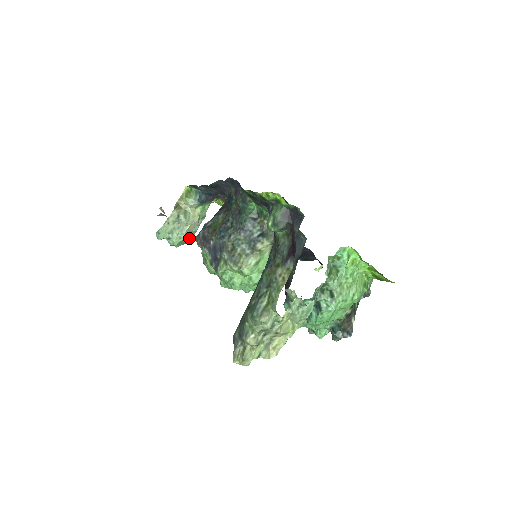
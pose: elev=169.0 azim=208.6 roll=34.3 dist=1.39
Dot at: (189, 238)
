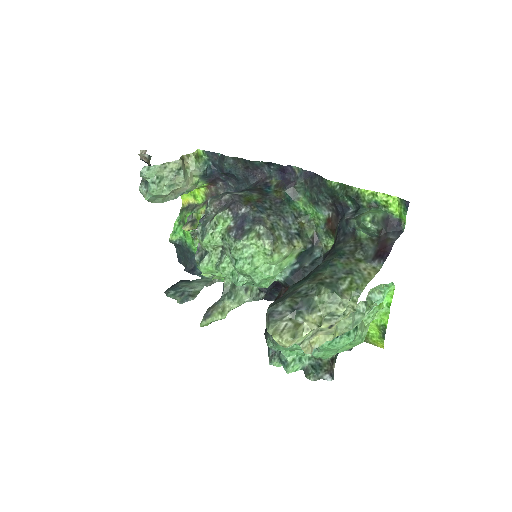
Dot at: (164, 200)
